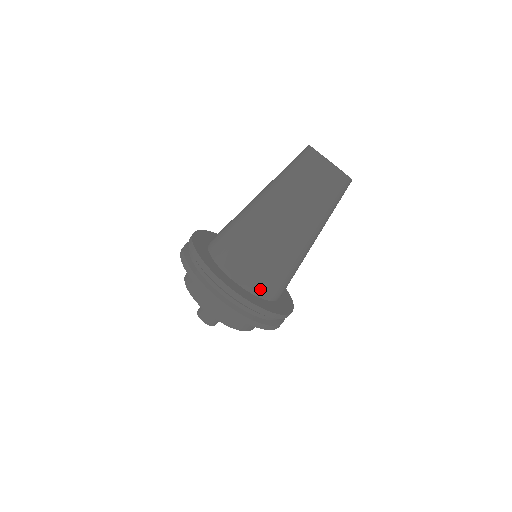
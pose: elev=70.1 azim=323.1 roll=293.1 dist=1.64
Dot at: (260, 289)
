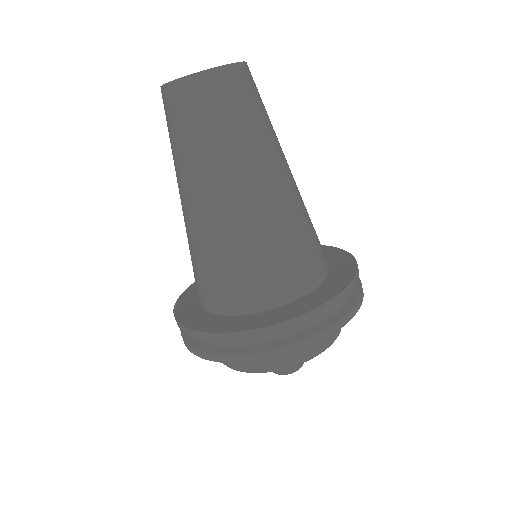
Dot at: (323, 266)
